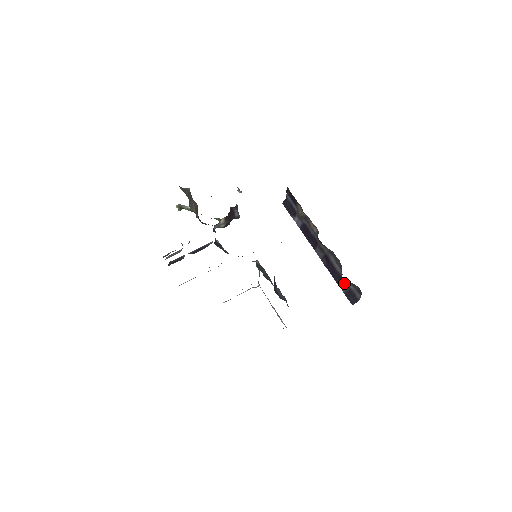
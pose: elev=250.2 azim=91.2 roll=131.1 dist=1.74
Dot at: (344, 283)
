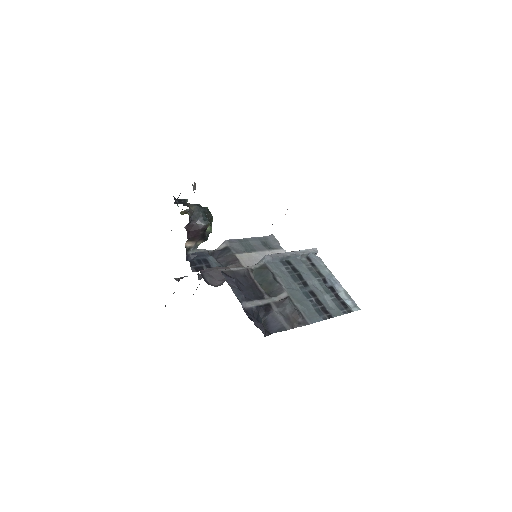
Dot at: occluded
